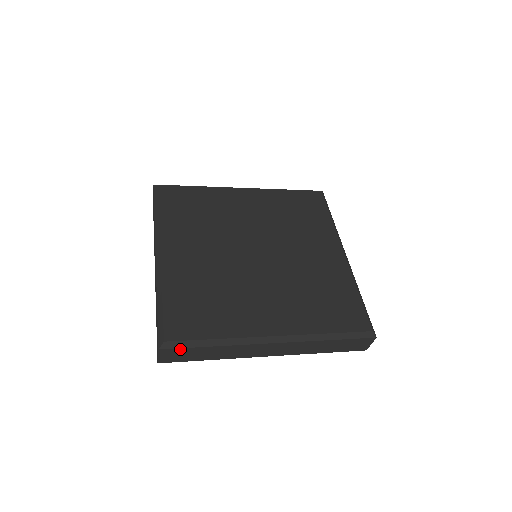
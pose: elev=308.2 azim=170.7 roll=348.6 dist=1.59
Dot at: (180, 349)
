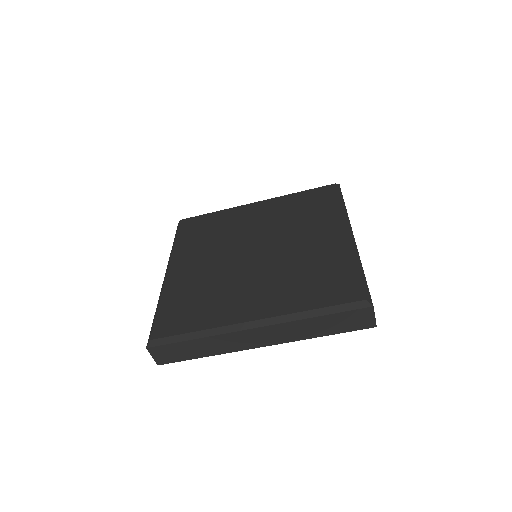
Dot at: (166, 346)
